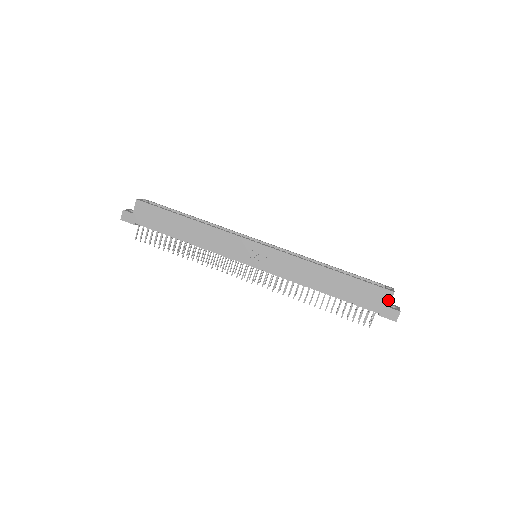
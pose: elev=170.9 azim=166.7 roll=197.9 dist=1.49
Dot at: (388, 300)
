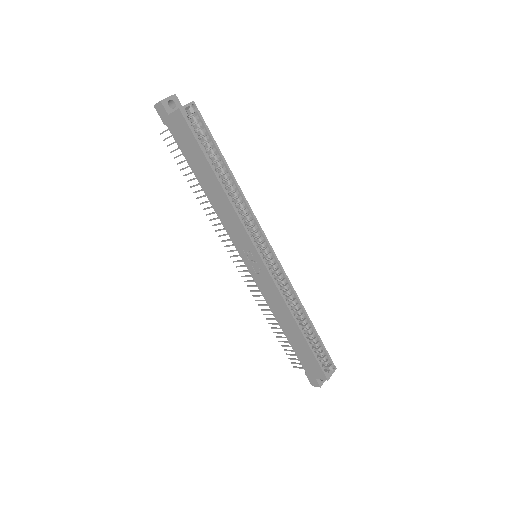
Dot at: (319, 377)
